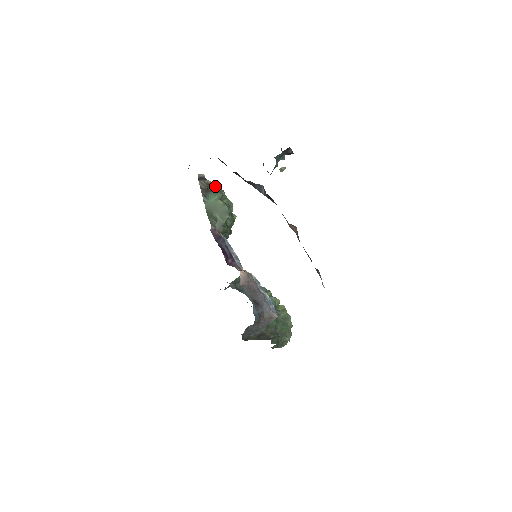
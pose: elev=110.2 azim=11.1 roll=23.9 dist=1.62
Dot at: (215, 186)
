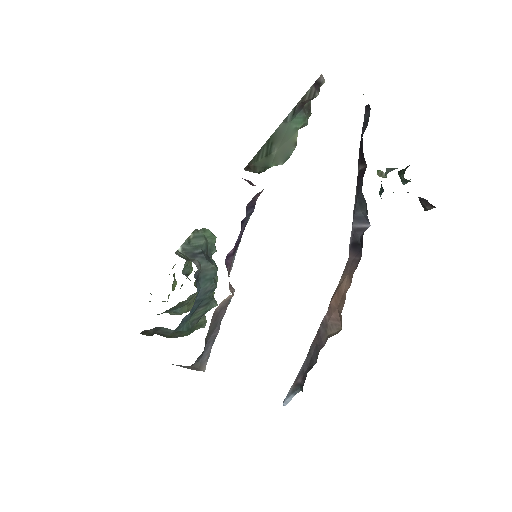
Dot at: occluded
